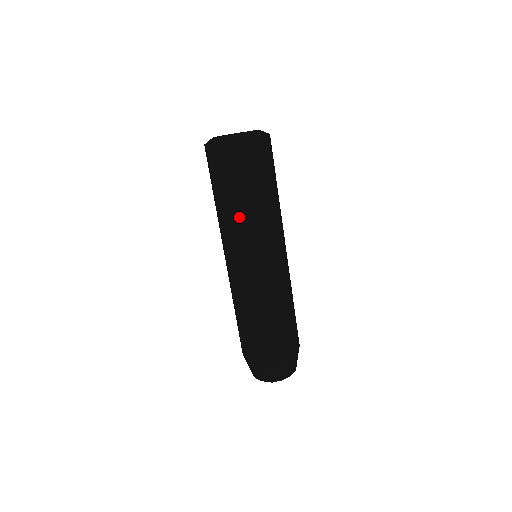
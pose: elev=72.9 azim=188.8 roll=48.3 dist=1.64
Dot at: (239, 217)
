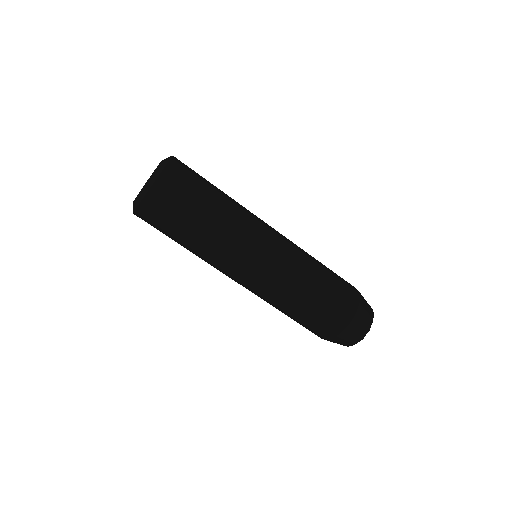
Dot at: (210, 244)
